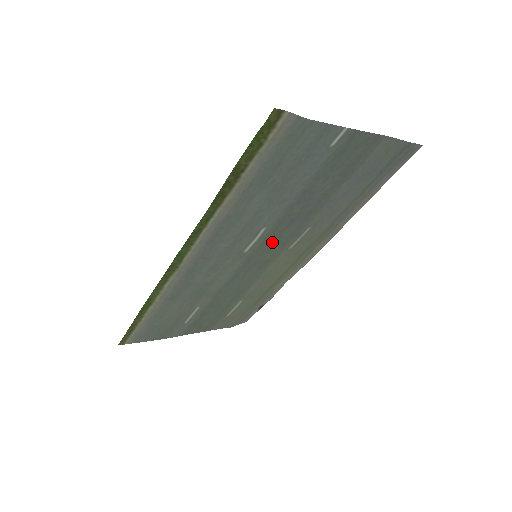
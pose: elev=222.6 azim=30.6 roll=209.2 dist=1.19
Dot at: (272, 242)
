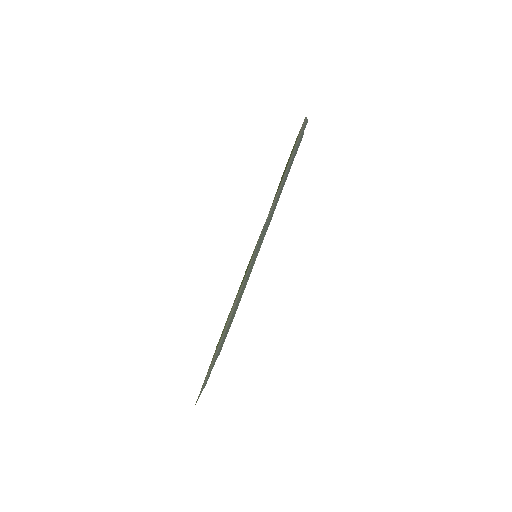
Dot at: occluded
